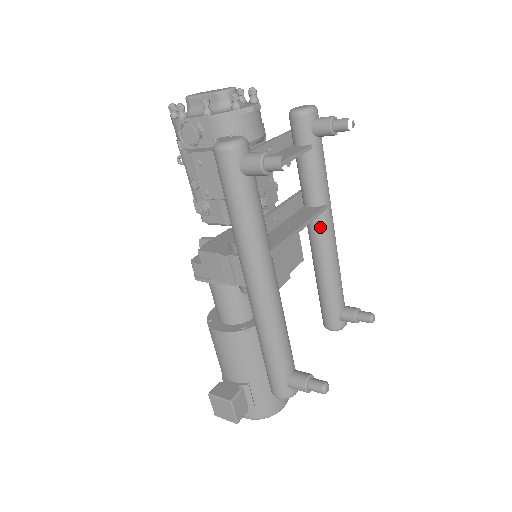
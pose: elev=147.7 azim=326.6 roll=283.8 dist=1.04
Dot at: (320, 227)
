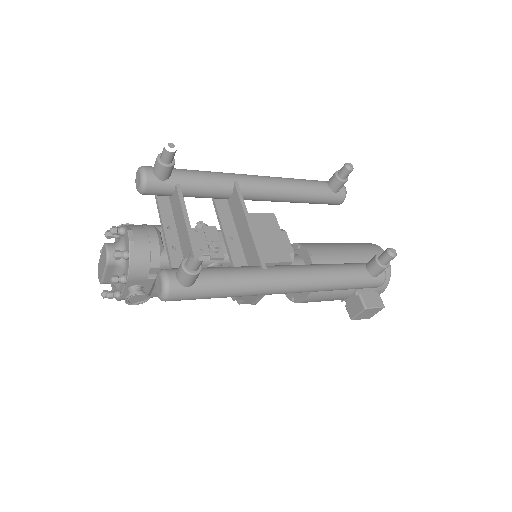
Dot at: (252, 192)
